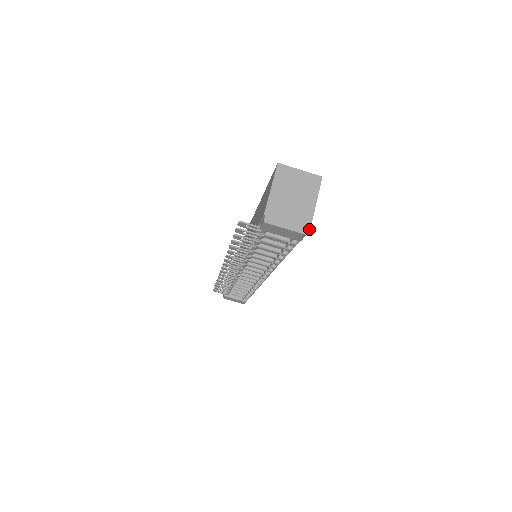
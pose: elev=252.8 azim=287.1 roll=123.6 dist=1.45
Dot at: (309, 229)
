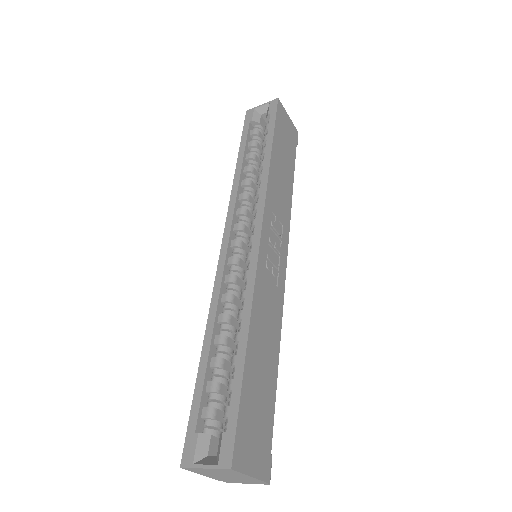
Dot at: (268, 481)
